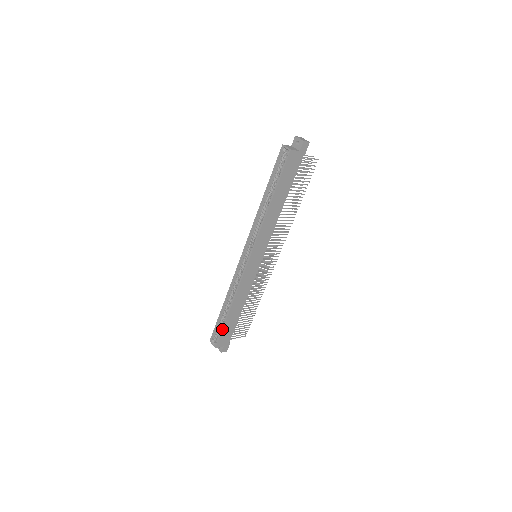
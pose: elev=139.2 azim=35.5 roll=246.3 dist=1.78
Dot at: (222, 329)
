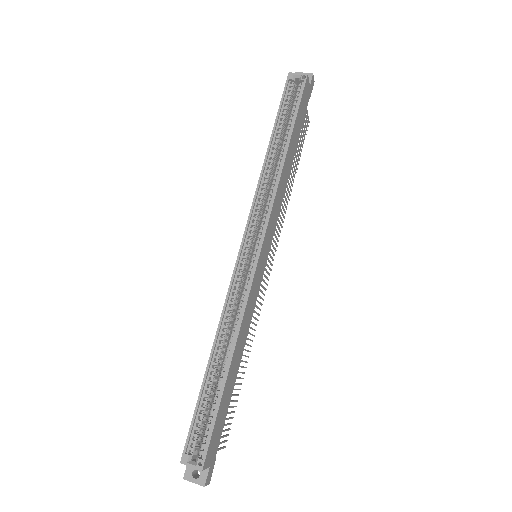
Dot at: (216, 415)
